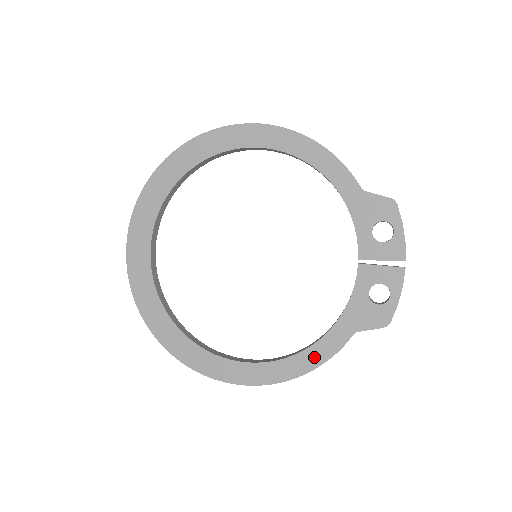
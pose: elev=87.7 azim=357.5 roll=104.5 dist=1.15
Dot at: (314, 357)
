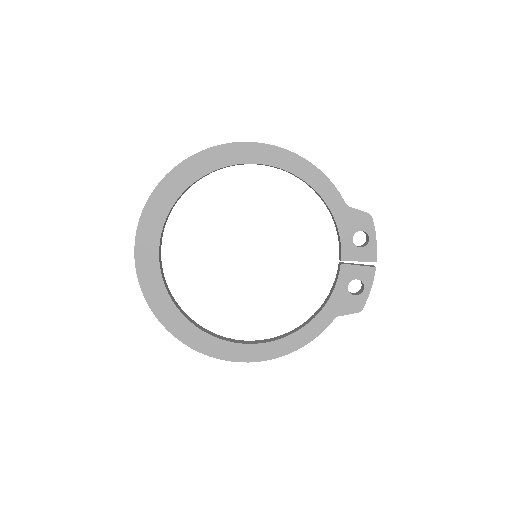
Dot at: (303, 337)
